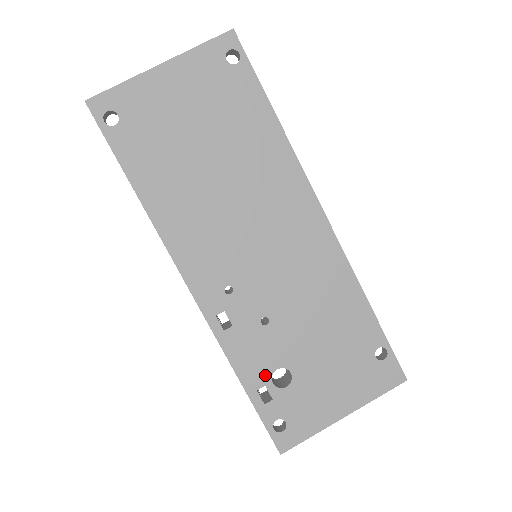
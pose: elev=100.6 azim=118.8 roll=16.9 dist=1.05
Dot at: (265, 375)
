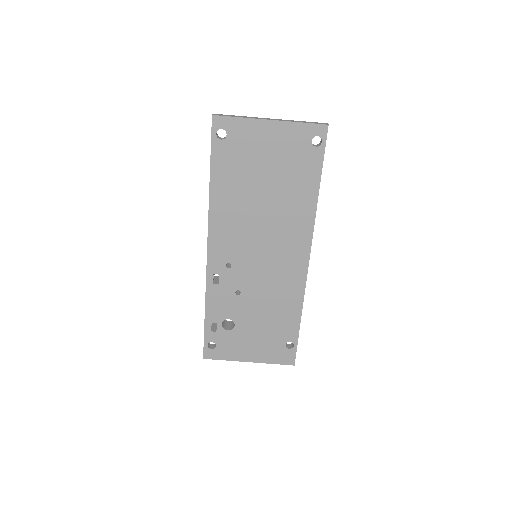
Dot at: (220, 318)
